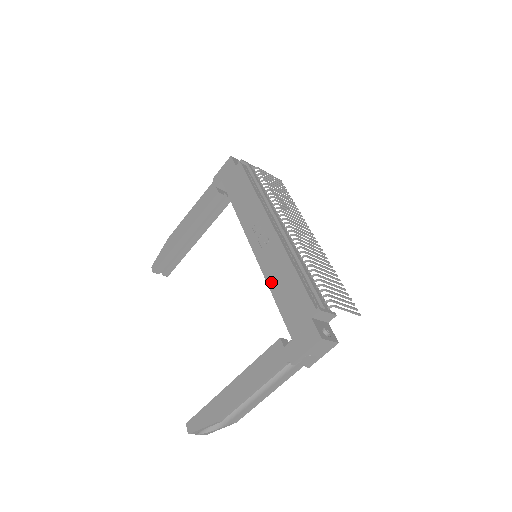
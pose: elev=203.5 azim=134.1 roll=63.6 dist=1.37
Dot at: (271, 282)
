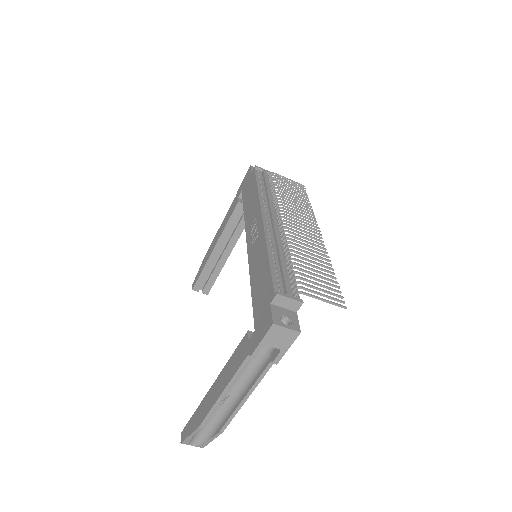
Dot at: (252, 275)
